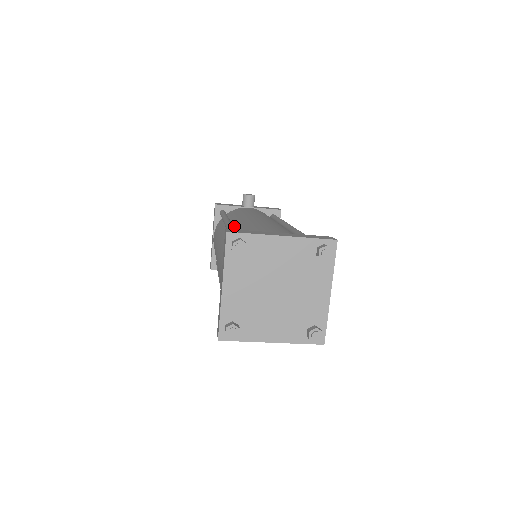
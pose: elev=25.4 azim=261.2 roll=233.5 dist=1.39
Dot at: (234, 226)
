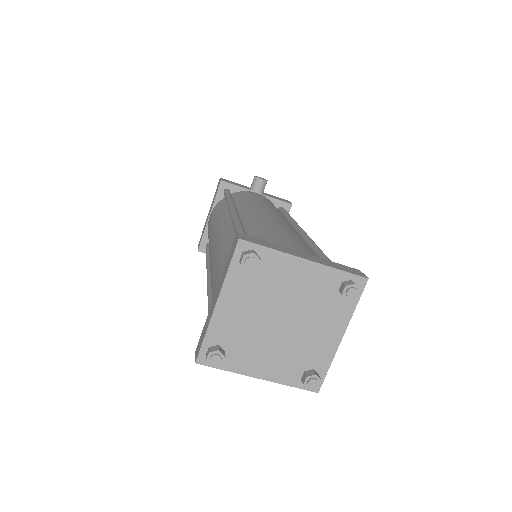
Dot at: (241, 218)
